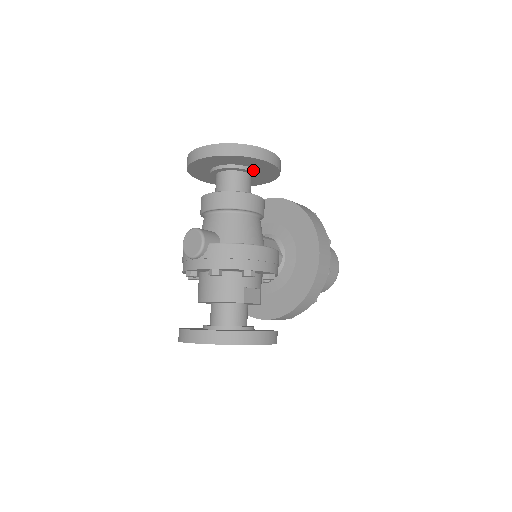
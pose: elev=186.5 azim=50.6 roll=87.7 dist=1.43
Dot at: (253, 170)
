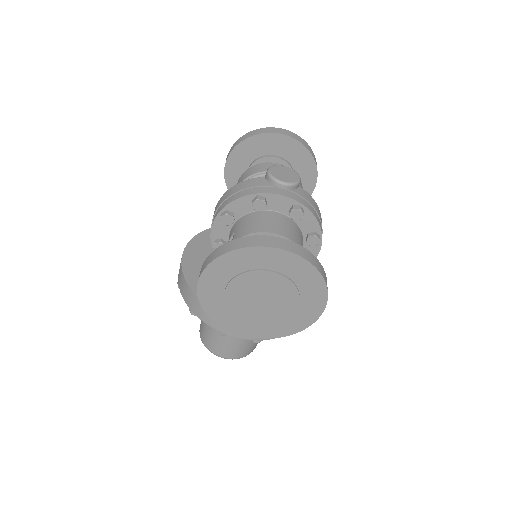
Dot at: occluded
